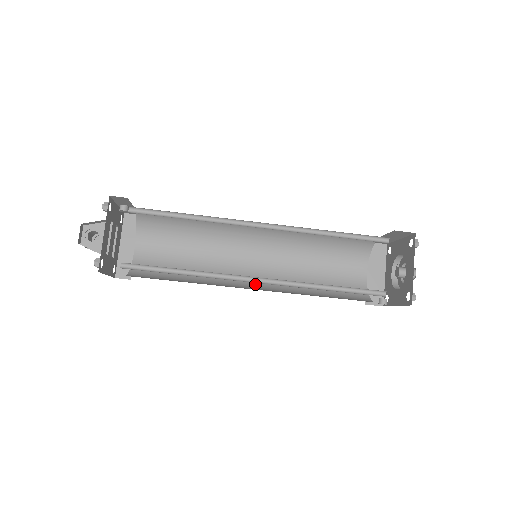
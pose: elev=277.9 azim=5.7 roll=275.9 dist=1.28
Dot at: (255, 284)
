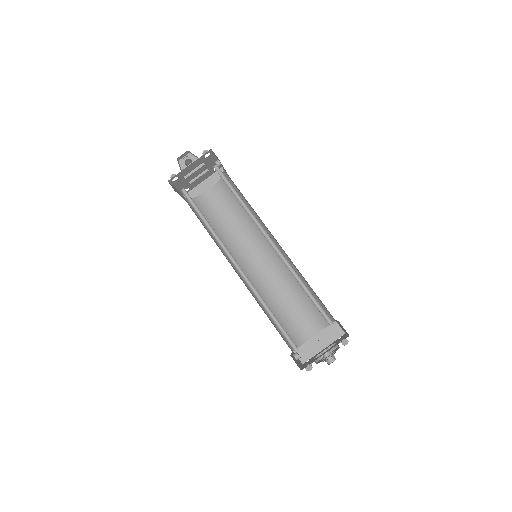
Dot at: (244, 272)
